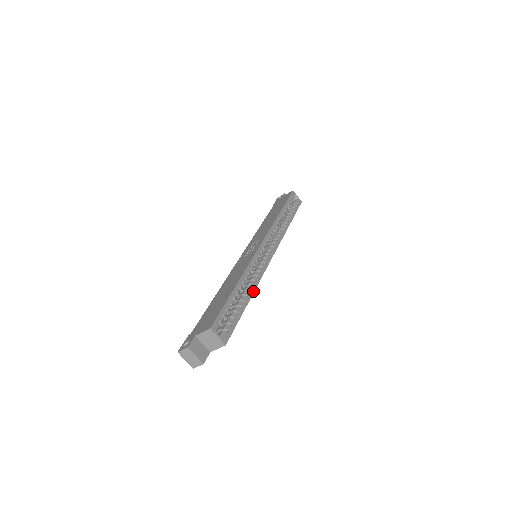
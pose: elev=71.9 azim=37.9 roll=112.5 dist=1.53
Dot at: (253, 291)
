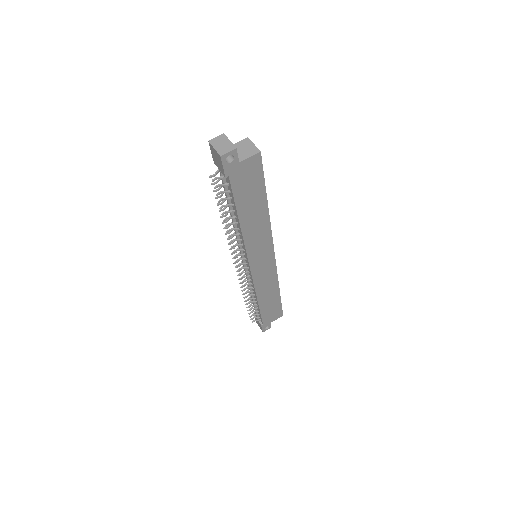
Dot at: (268, 213)
